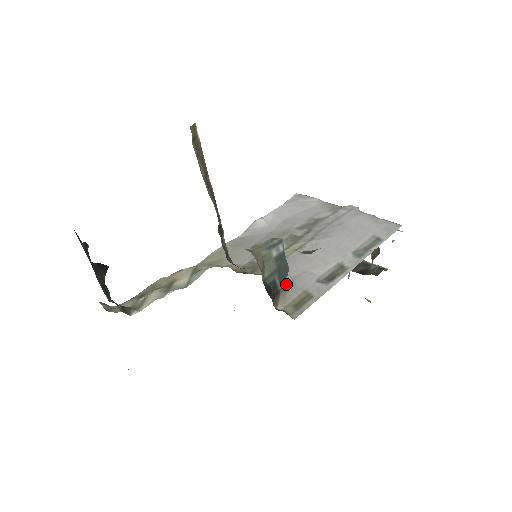
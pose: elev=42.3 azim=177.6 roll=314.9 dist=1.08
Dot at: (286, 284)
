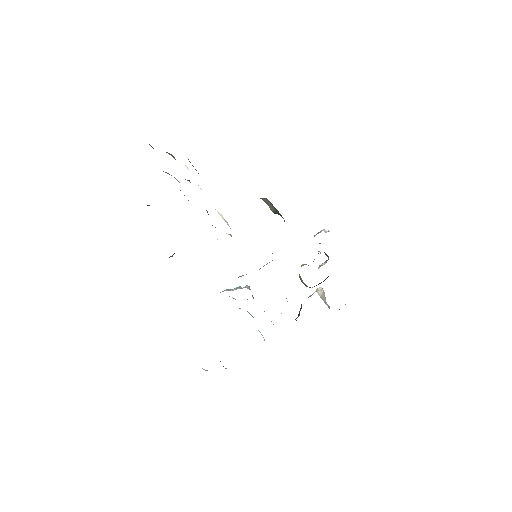
Dot at: occluded
